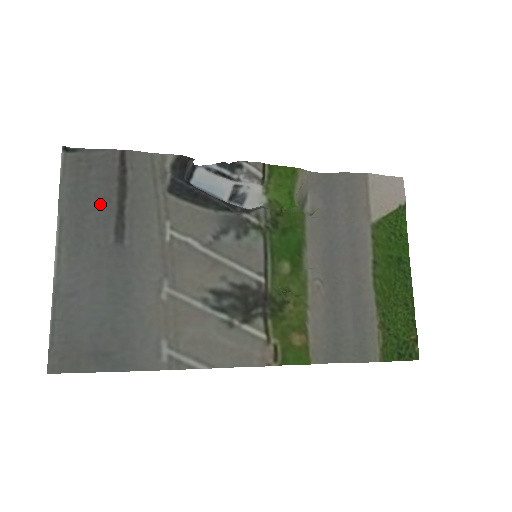
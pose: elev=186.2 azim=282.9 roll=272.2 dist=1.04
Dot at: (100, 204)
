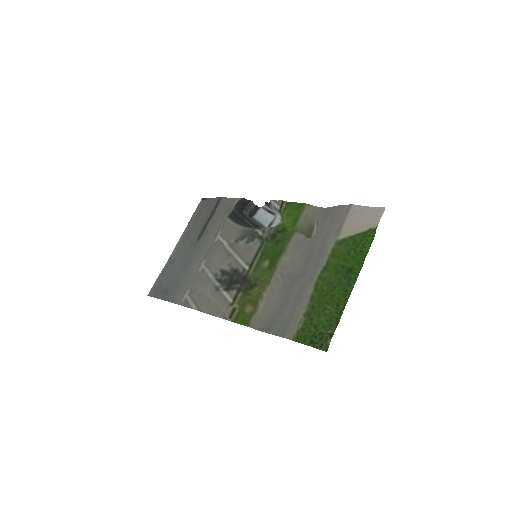
Dot at: (201, 223)
